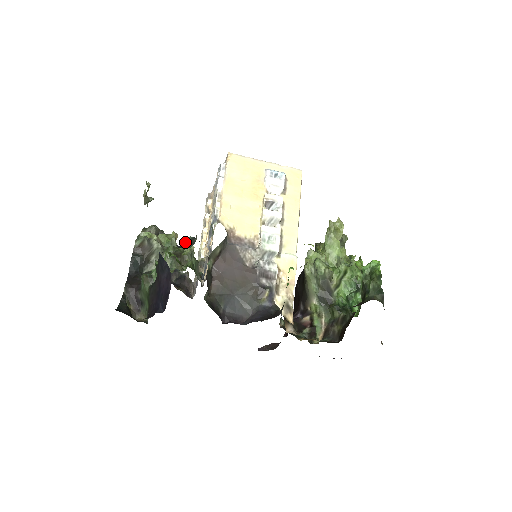
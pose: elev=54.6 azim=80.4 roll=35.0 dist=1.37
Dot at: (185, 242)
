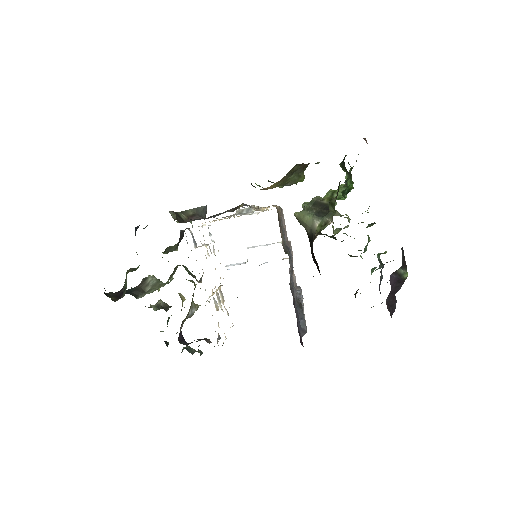
Dot at: occluded
